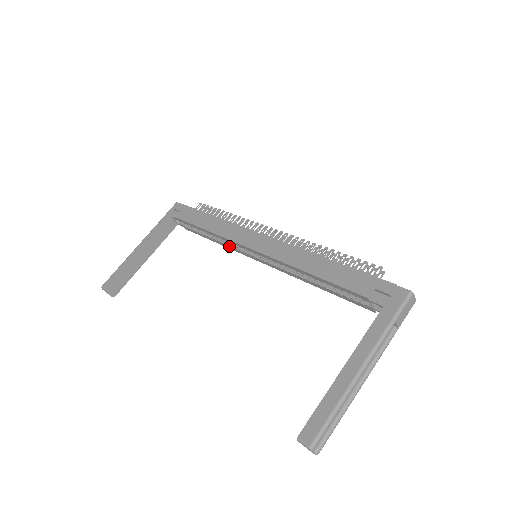
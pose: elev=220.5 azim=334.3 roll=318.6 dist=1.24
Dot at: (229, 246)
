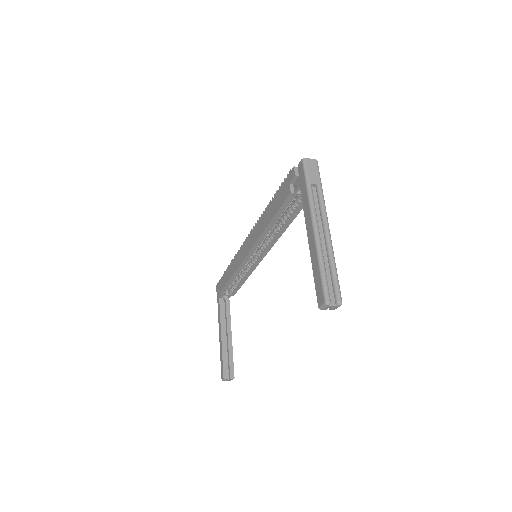
Dot at: (248, 271)
